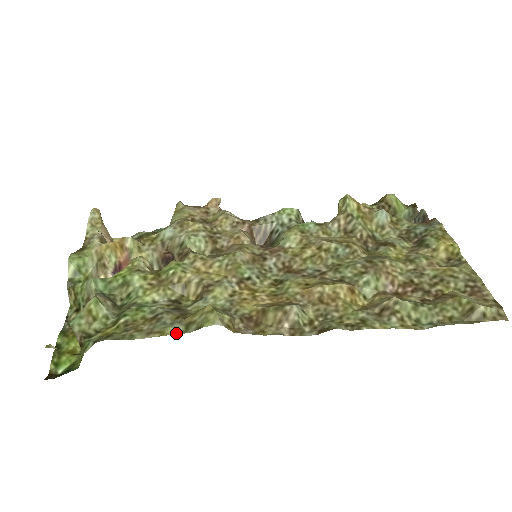
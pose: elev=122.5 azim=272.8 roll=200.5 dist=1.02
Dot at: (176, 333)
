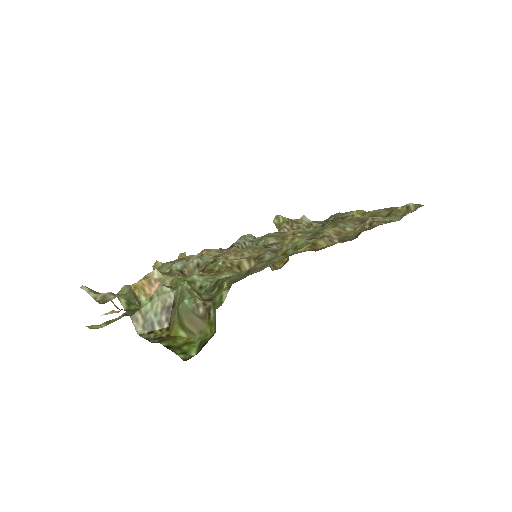
Dot at: (283, 257)
